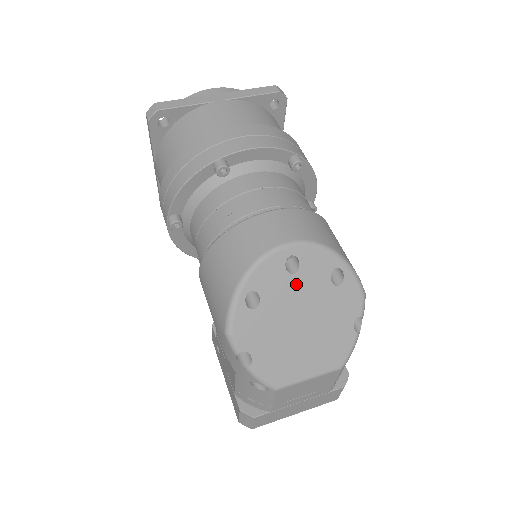
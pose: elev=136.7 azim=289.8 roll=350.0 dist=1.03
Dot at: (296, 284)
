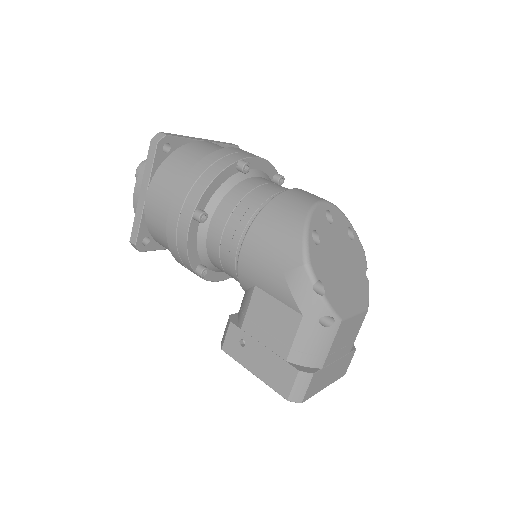
Dot at: (334, 232)
